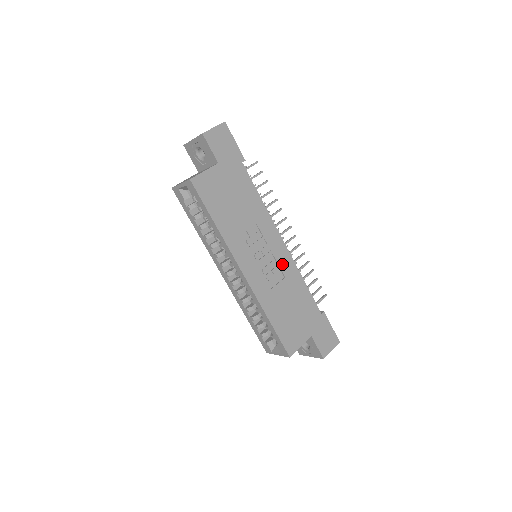
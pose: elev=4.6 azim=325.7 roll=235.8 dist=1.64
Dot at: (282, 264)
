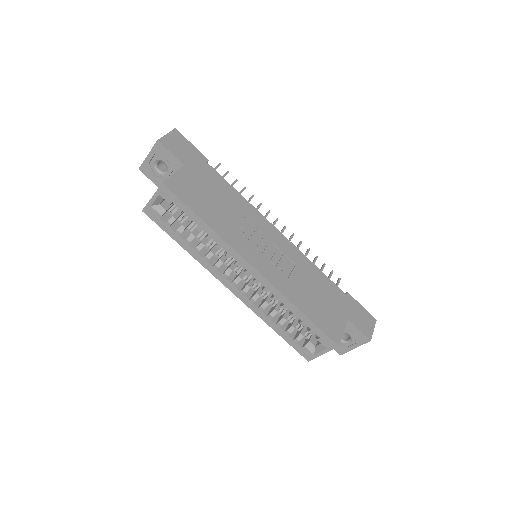
Dot at: (287, 252)
